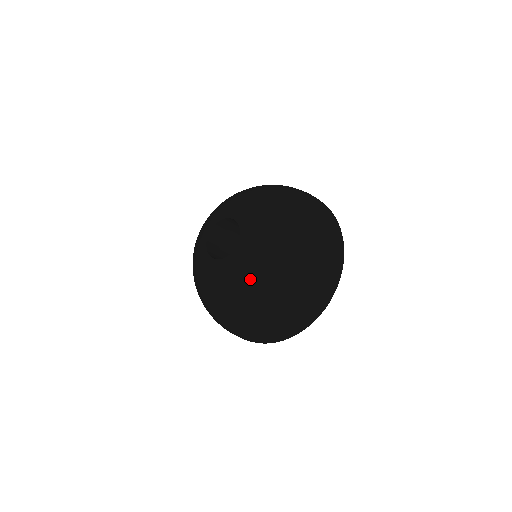
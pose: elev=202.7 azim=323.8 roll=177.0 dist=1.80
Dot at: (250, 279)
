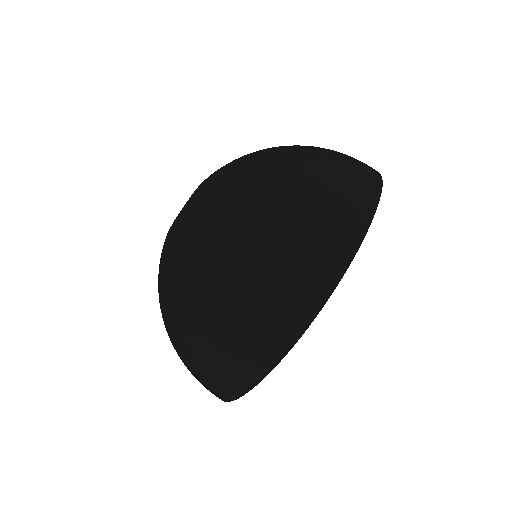
Dot at: (203, 212)
